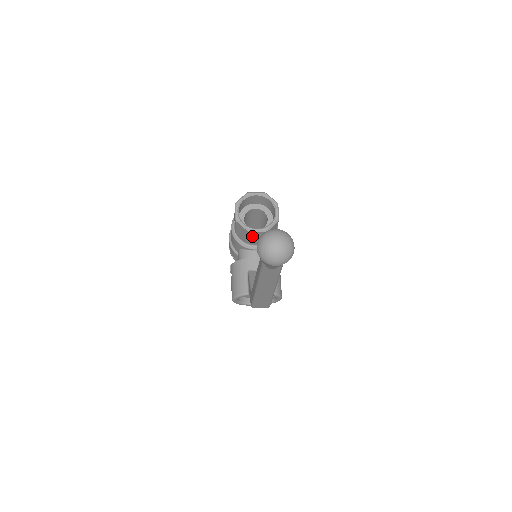
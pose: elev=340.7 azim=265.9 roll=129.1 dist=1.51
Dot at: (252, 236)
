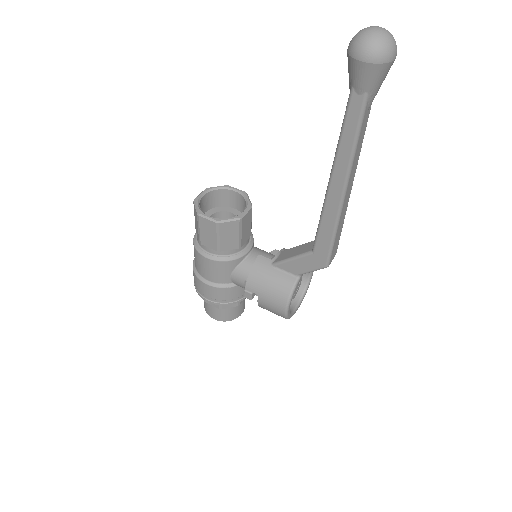
Dot at: (243, 227)
